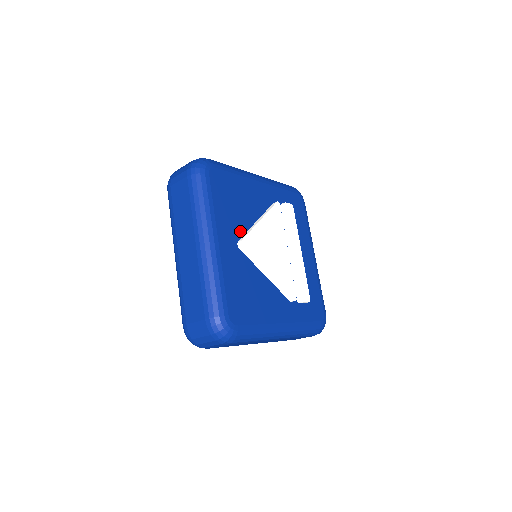
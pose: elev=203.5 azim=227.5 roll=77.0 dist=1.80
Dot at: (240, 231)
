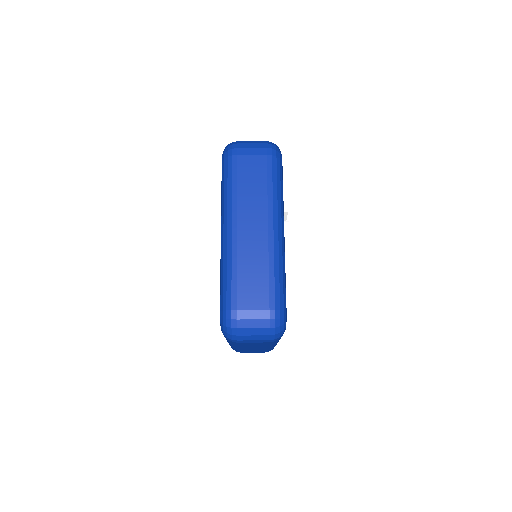
Dot at: occluded
